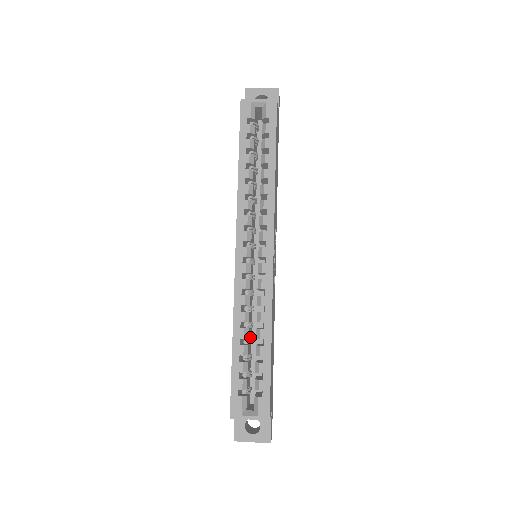
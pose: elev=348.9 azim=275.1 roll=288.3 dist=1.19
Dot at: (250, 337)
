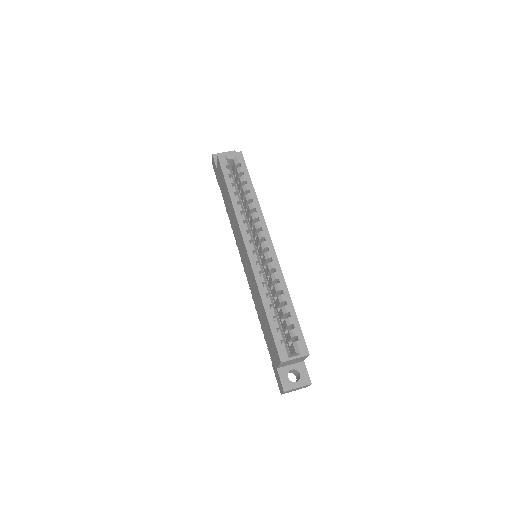
Dot at: occluded
